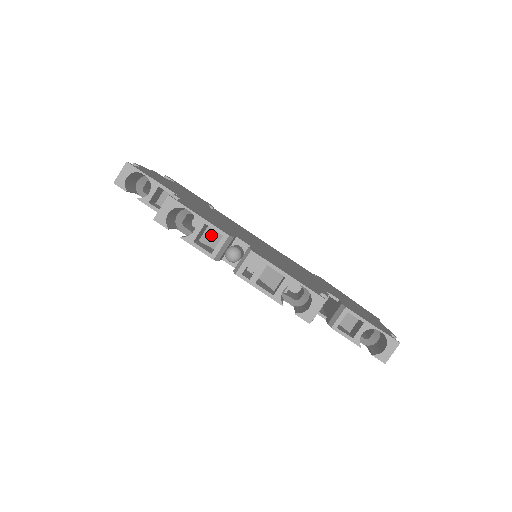
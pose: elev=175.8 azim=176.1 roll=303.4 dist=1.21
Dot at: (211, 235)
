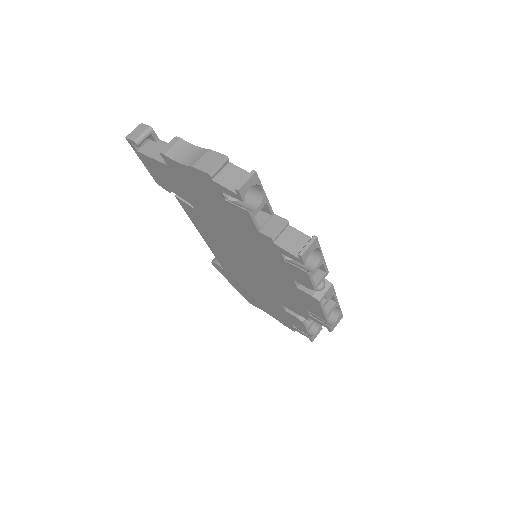
Dot at: occluded
